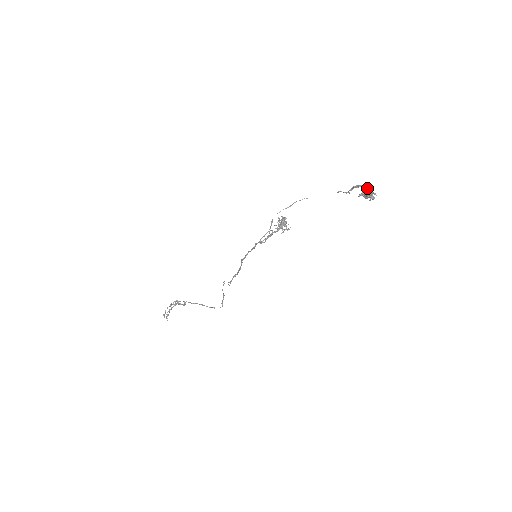
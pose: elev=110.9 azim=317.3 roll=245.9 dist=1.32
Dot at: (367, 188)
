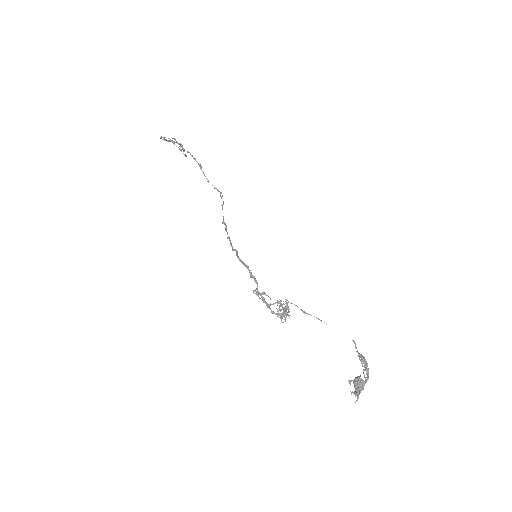
Dot at: (364, 382)
